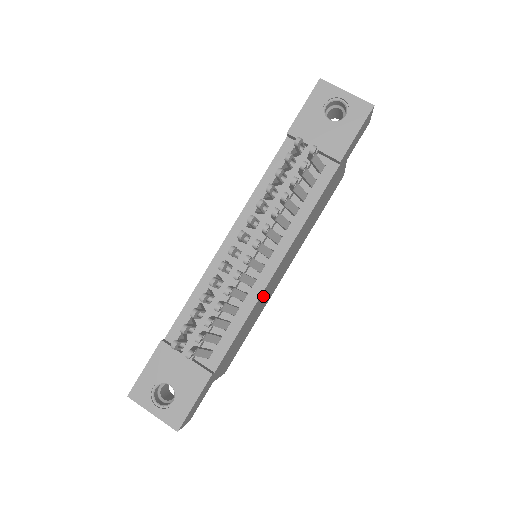
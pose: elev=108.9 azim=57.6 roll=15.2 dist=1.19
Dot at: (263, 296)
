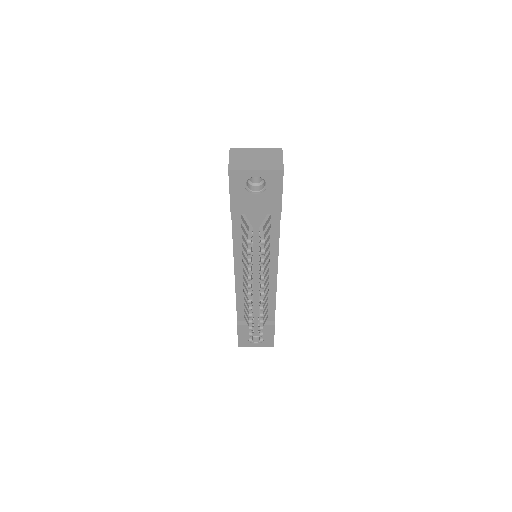
Dot at: occluded
